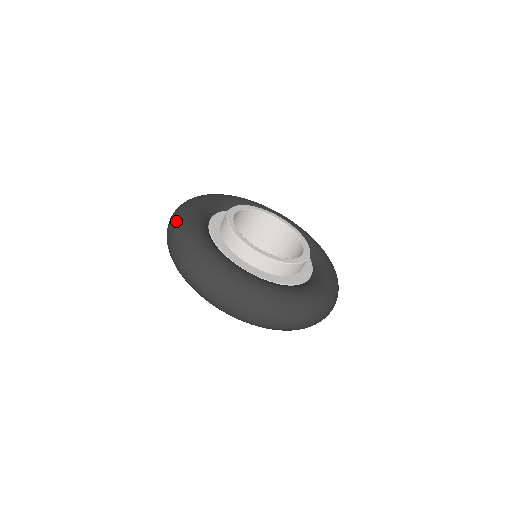
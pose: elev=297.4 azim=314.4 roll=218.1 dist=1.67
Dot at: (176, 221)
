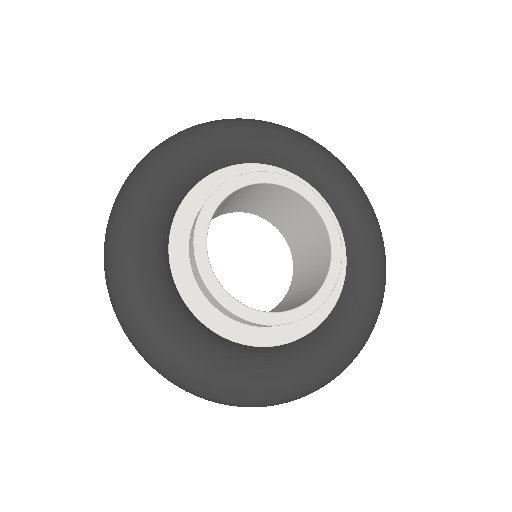
Dot at: (116, 294)
